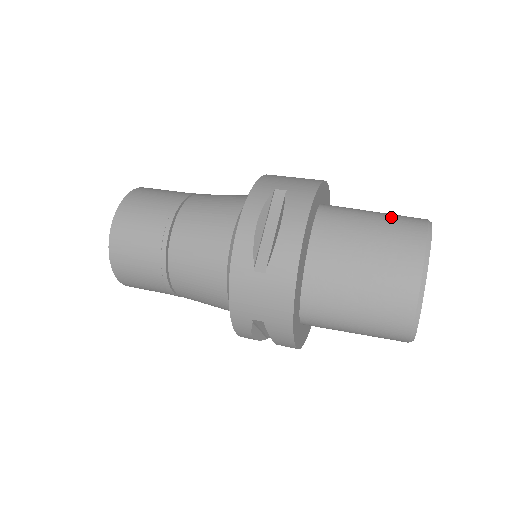
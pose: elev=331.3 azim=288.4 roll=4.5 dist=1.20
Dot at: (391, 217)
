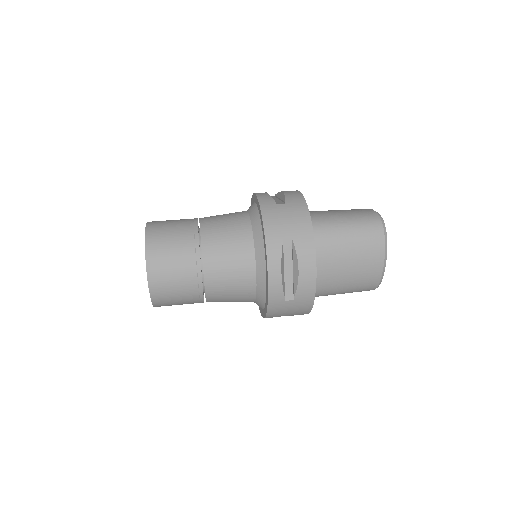
Dot at: (359, 226)
